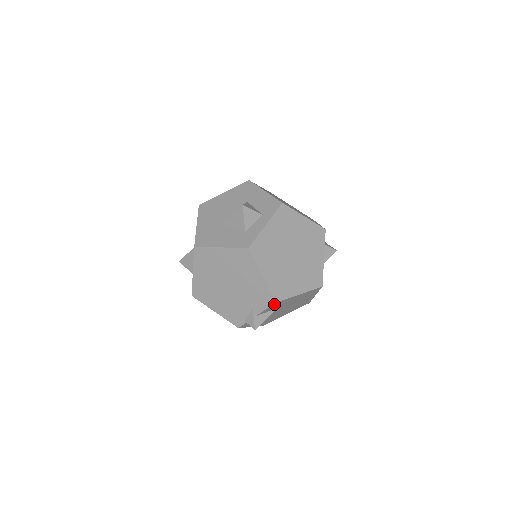
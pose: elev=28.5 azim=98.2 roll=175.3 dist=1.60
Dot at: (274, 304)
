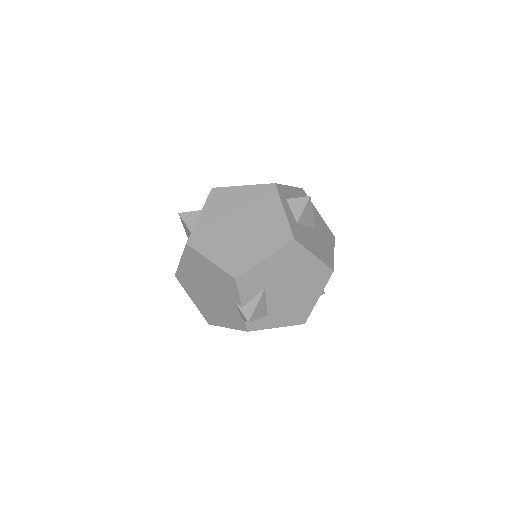
Dot at: (240, 283)
